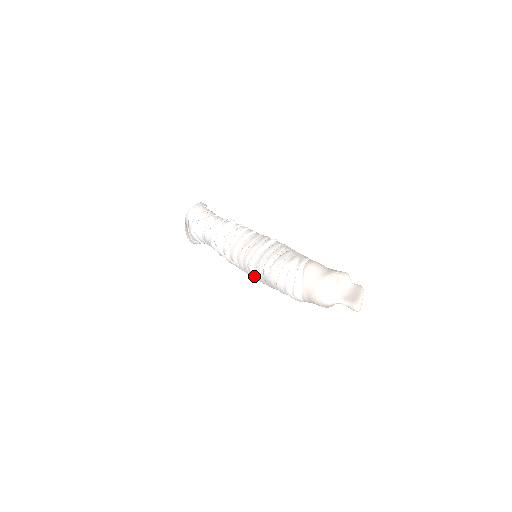
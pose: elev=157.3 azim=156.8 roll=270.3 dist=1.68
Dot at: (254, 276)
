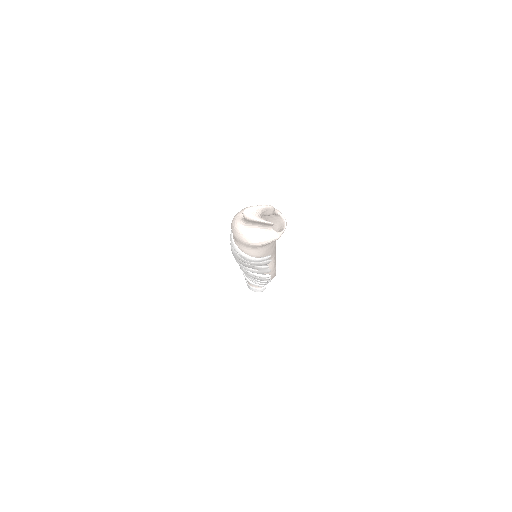
Dot at: occluded
